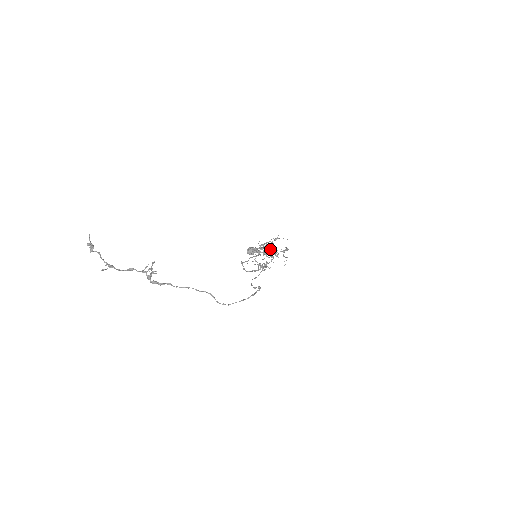
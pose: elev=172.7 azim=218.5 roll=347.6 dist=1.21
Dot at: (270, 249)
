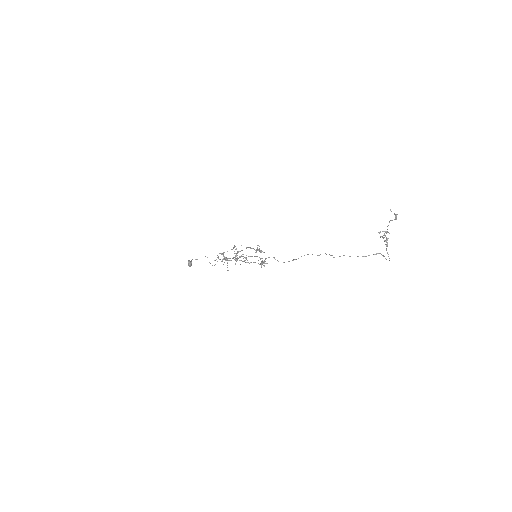
Dot at: occluded
